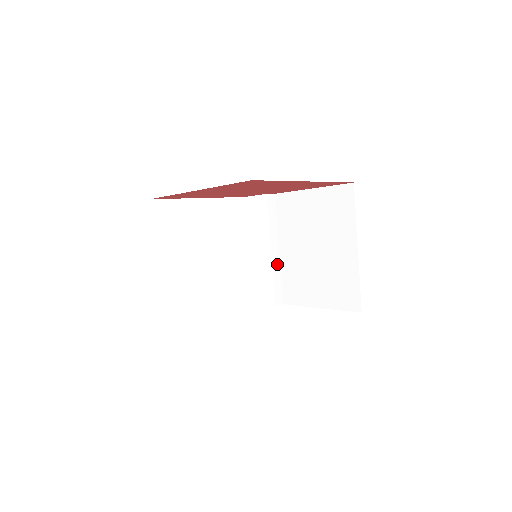
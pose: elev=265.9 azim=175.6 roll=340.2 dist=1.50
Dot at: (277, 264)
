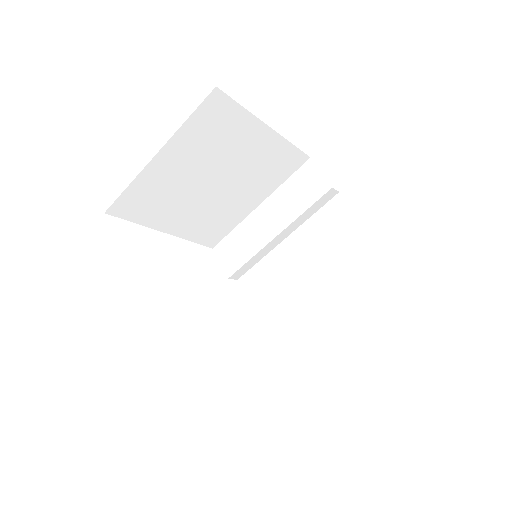
Dot at: (269, 248)
